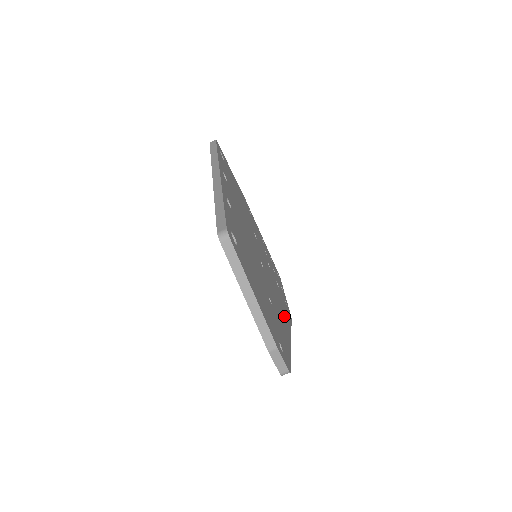
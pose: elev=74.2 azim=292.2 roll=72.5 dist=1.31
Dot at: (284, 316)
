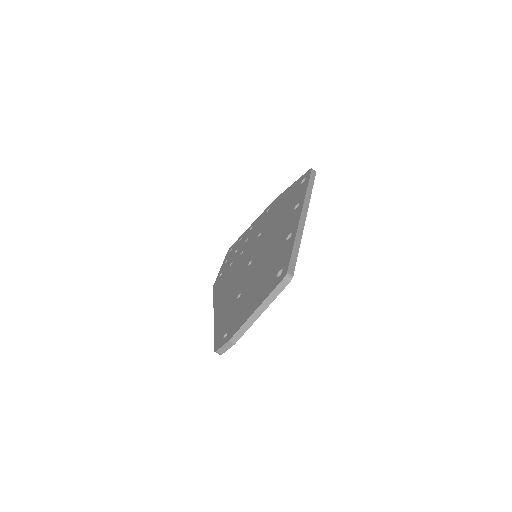
Dot at: occluded
